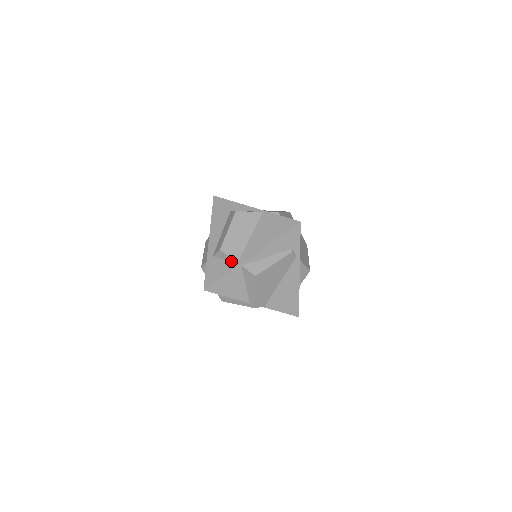
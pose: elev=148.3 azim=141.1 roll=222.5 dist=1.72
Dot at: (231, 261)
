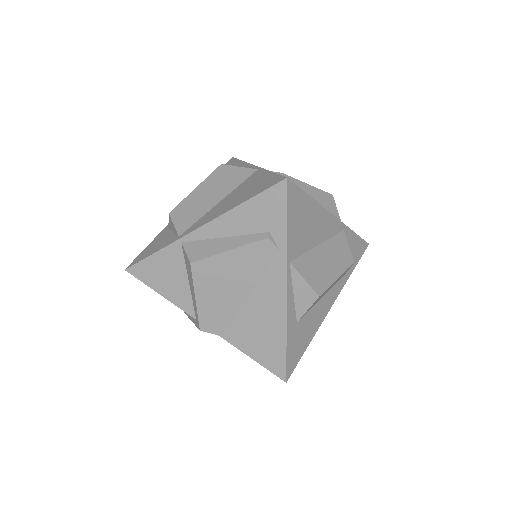
Dot at: (175, 234)
